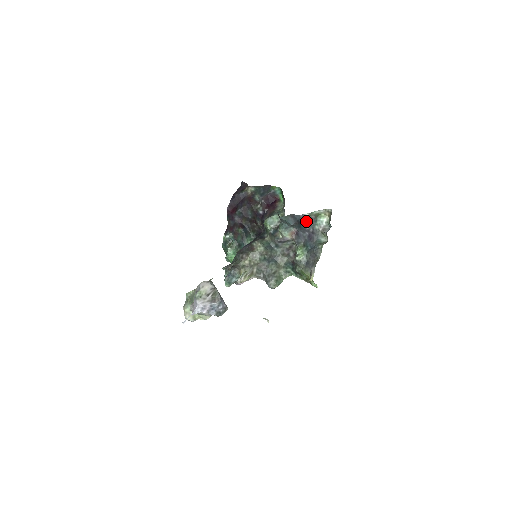
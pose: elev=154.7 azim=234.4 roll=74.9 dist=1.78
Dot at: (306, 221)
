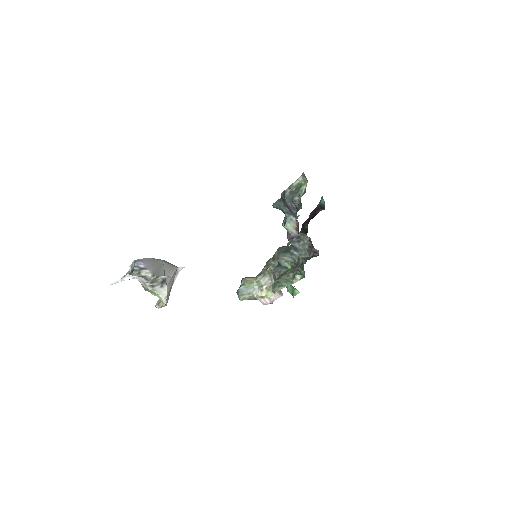
Dot at: (284, 196)
